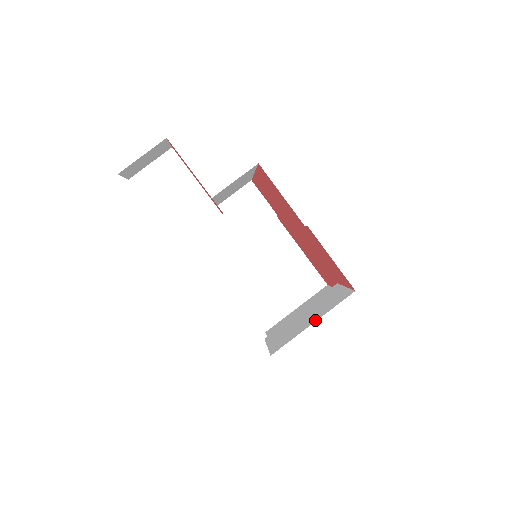
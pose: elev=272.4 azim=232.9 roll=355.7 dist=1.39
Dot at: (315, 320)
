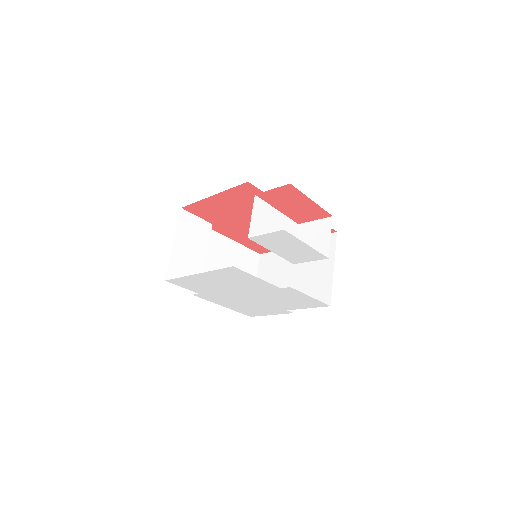
Dot at: (332, 265)
